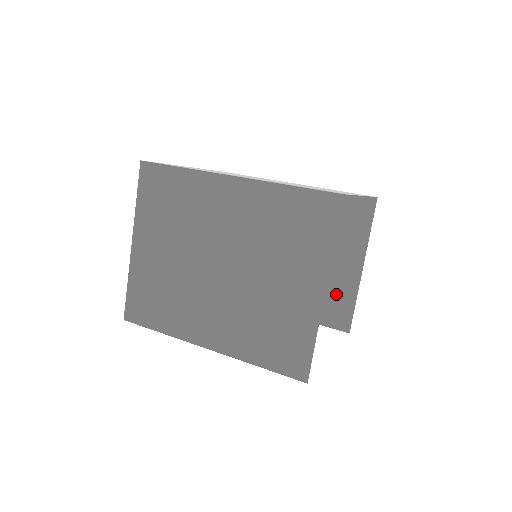
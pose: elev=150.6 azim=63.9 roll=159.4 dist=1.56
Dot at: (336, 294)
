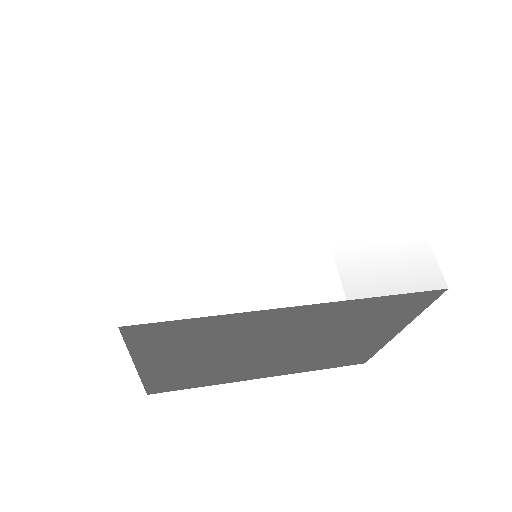
Dot at: occluded
